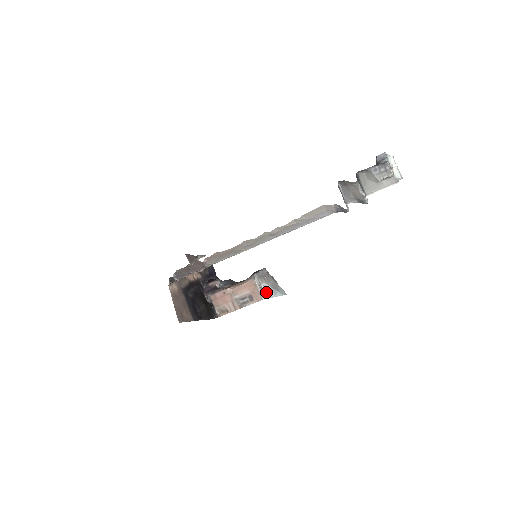
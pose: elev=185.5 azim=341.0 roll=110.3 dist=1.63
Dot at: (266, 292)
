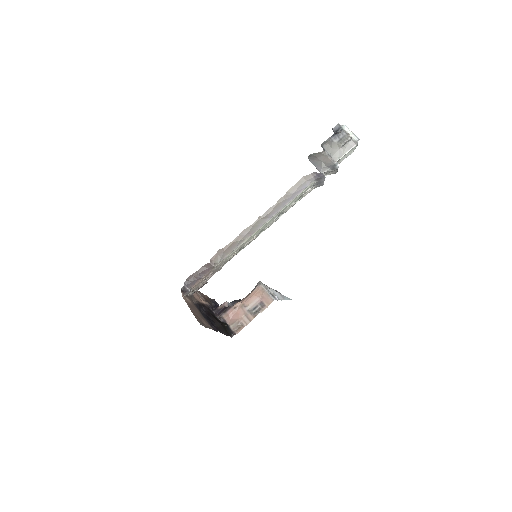
Dot at: (274, 295)
